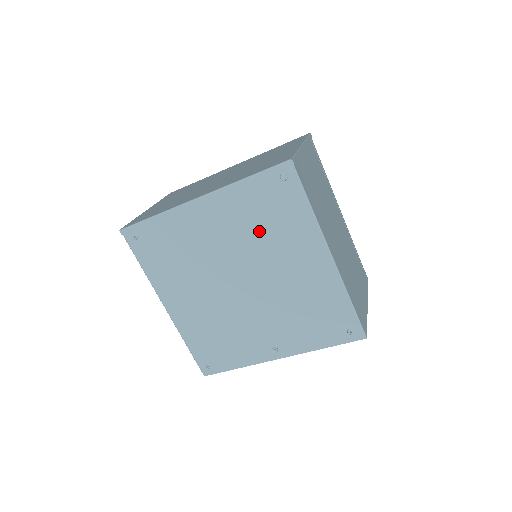
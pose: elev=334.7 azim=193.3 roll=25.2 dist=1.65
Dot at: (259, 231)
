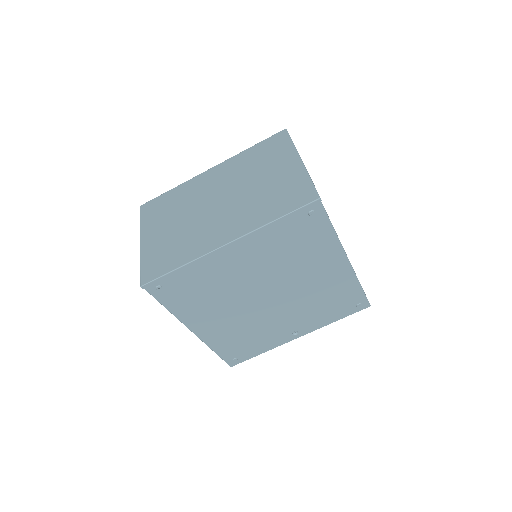
Dot at: (286, 257)
